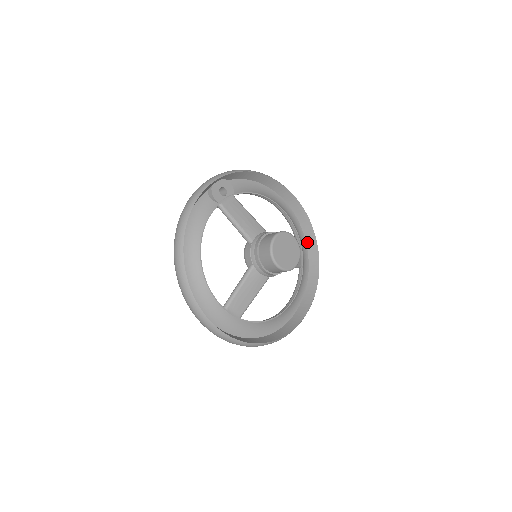
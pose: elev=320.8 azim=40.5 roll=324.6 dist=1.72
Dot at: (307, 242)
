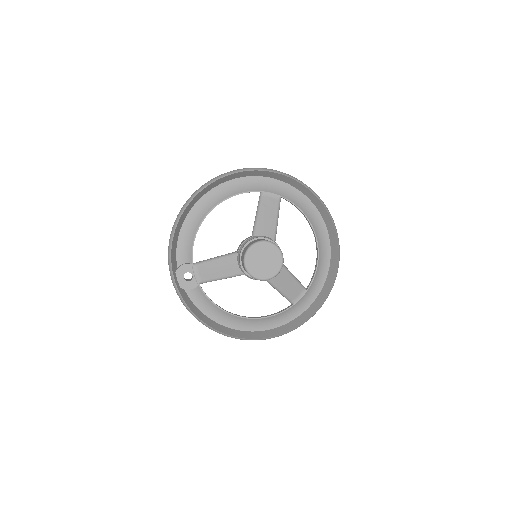
Dot at: (257, 176)
